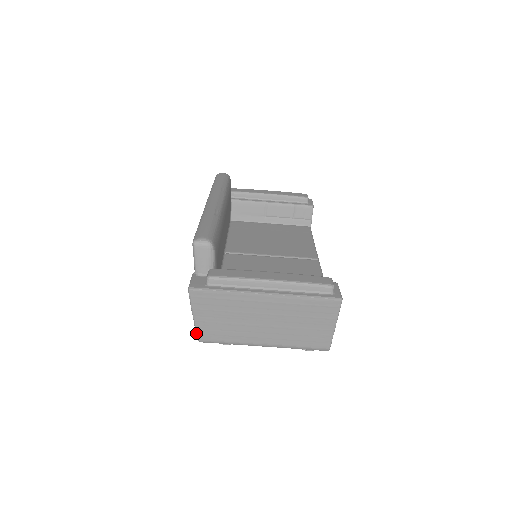
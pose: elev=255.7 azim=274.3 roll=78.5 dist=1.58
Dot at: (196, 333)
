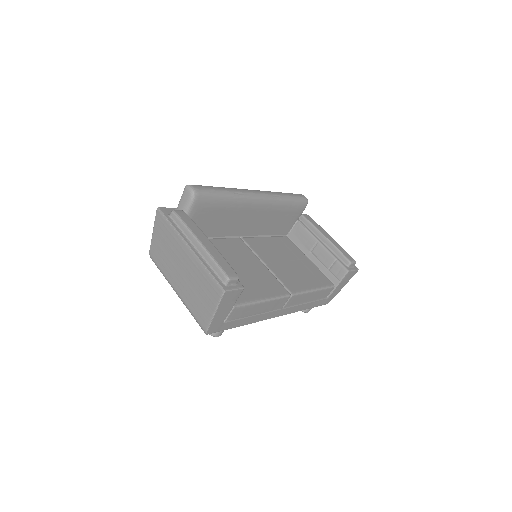
Dot at: (150, 247)
